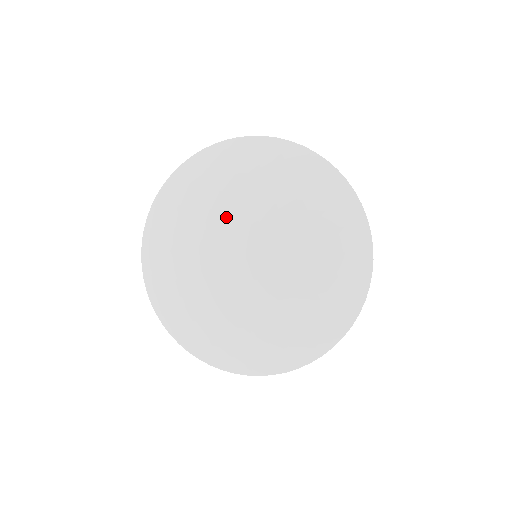
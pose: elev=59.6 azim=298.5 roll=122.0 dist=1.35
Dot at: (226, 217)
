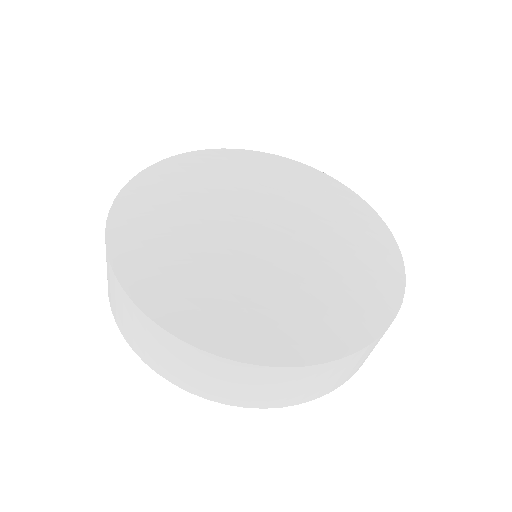
Dot at: (286, 194)
